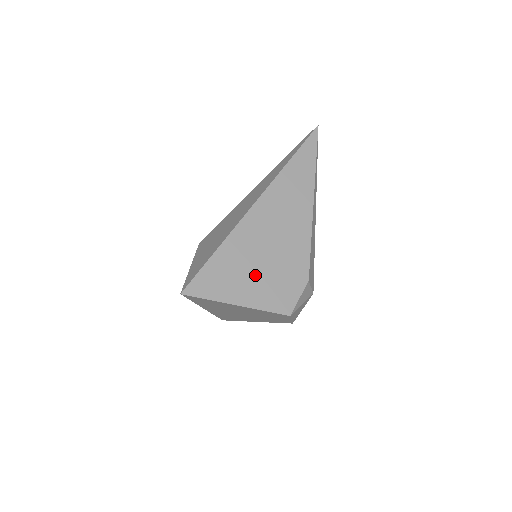
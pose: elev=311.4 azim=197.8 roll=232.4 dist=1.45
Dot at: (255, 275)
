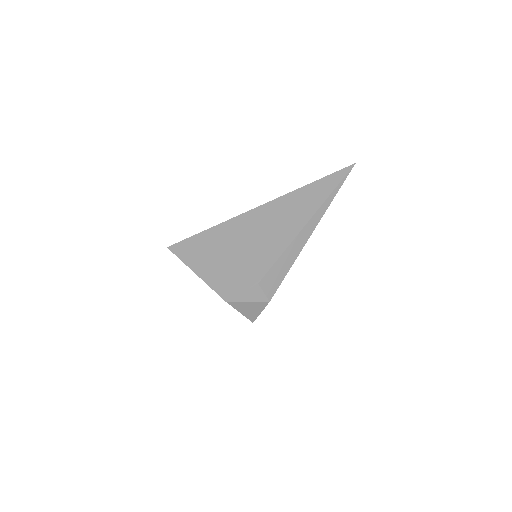
Dot at: (221, 259)
